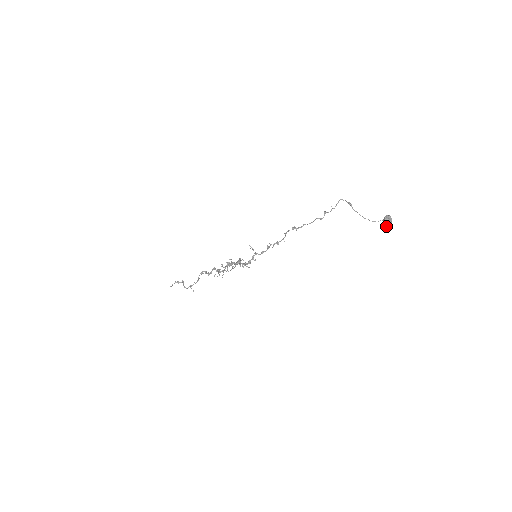
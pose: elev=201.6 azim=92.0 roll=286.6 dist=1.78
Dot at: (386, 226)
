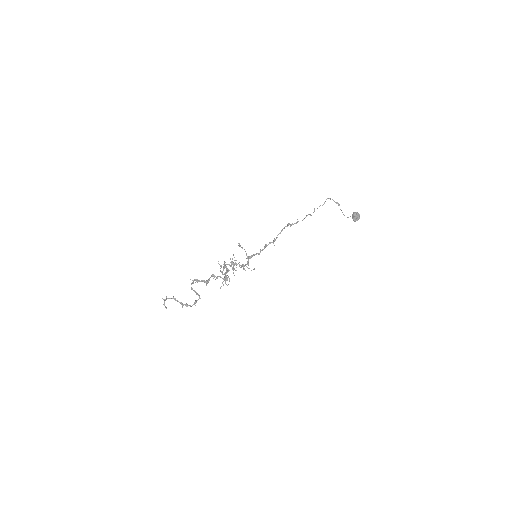
Dot at: (355, 221)
